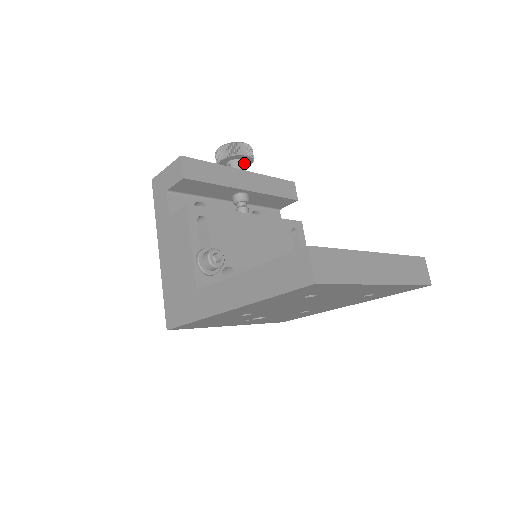
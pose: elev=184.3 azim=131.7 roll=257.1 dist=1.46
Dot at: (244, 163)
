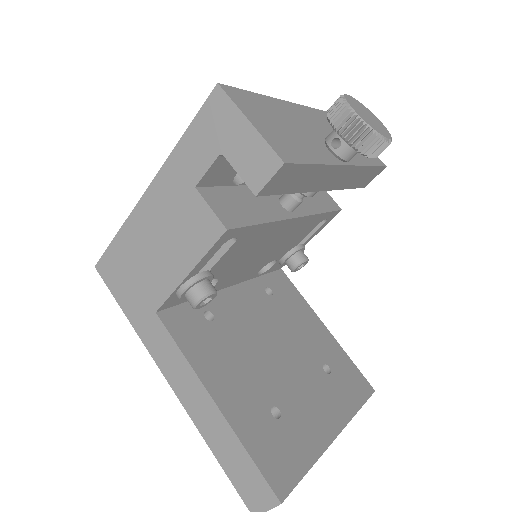
Dot at: occluded
